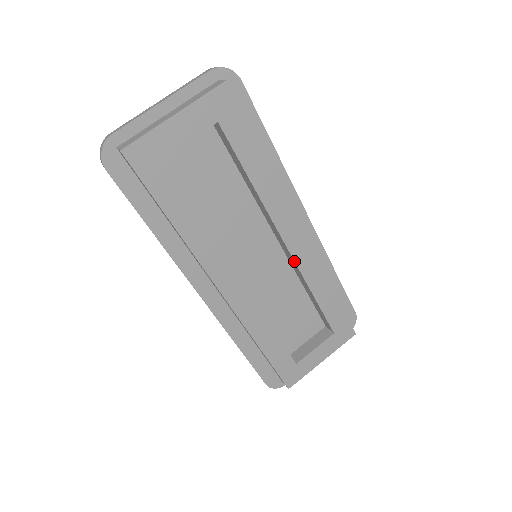
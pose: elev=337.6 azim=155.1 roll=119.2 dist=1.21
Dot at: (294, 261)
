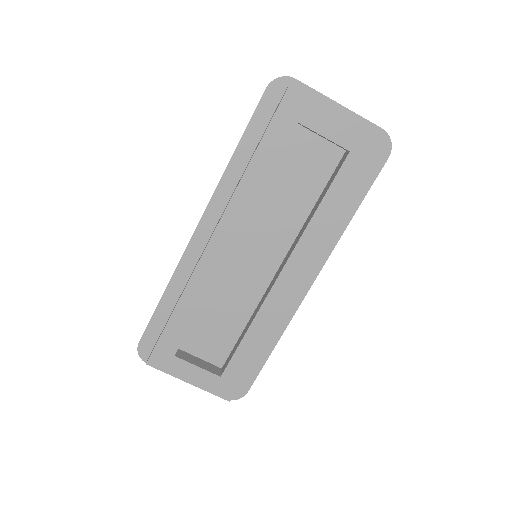
Dot at: (270, 290)
